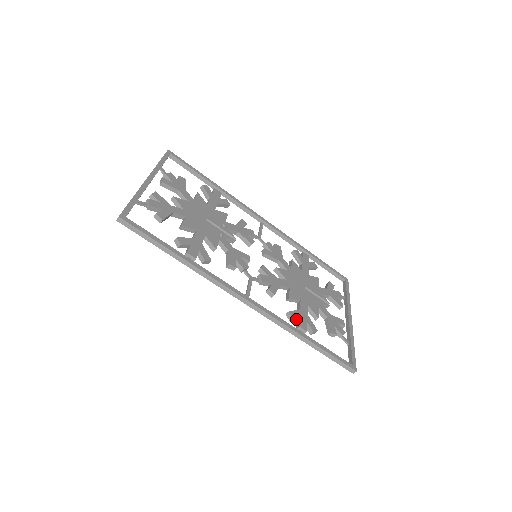
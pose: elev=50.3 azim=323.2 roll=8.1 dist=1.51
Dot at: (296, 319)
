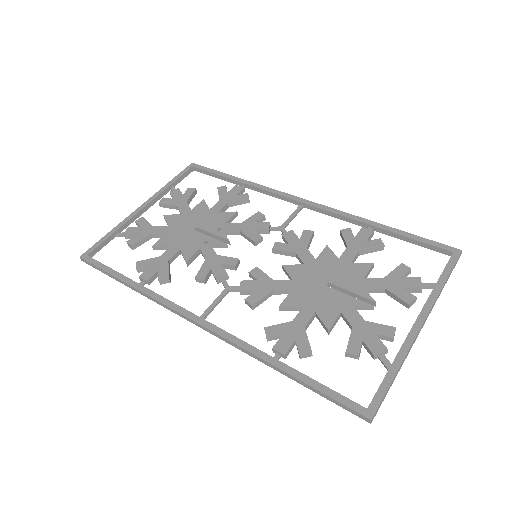
Dot at: (280, 337)
